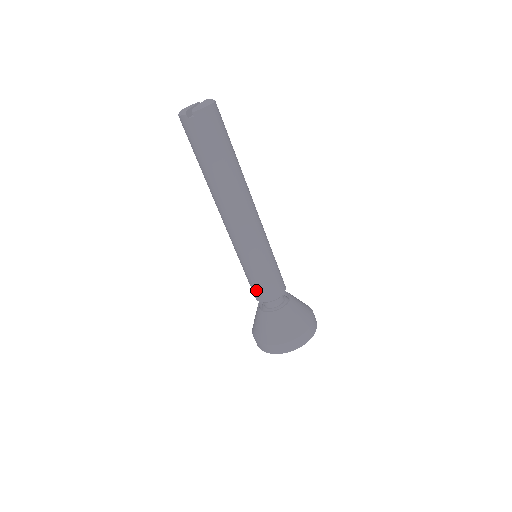
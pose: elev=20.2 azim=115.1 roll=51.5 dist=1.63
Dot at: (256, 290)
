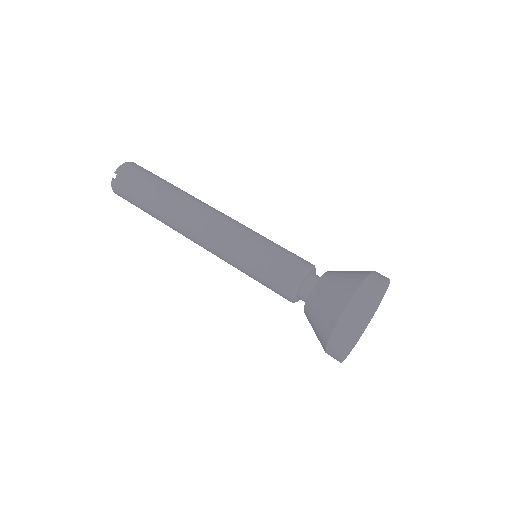
Dot at: (276, 283)
